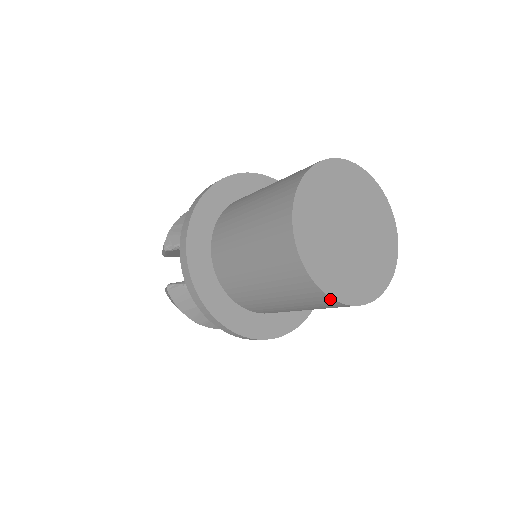
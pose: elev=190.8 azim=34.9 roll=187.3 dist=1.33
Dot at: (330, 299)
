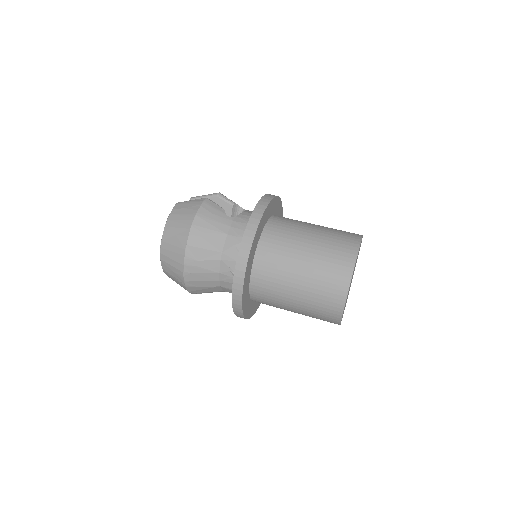
Dot at: occluded
